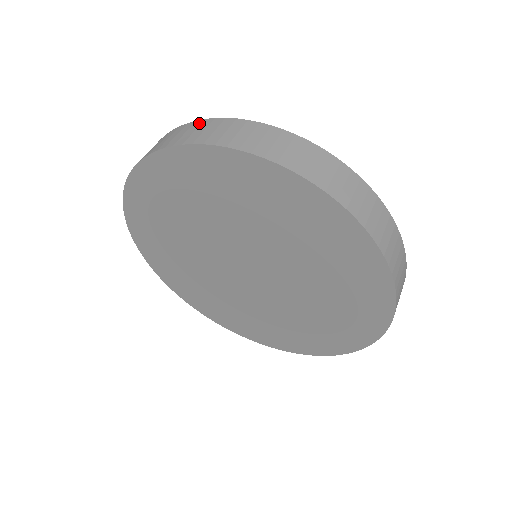
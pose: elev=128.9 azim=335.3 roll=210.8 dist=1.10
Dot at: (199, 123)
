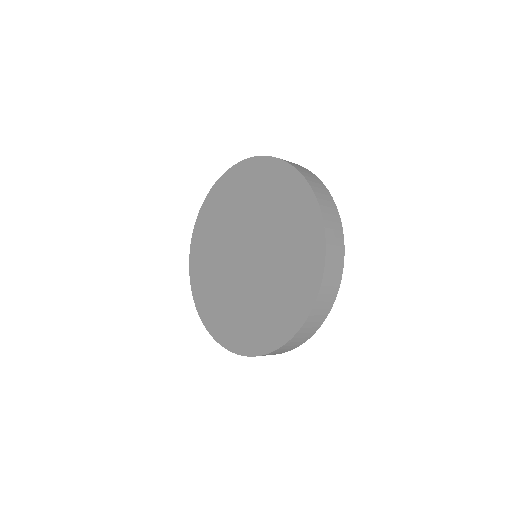
Dot at: occluded
